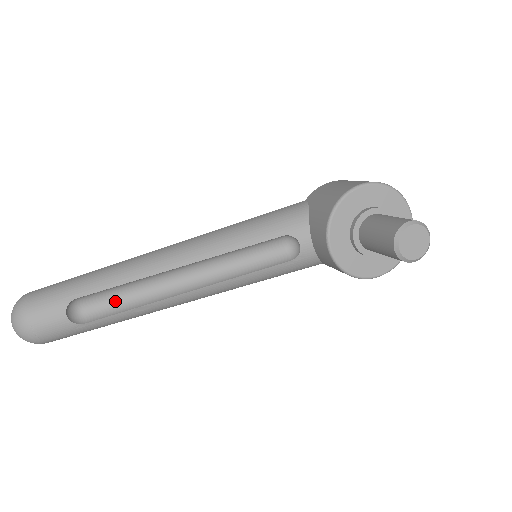
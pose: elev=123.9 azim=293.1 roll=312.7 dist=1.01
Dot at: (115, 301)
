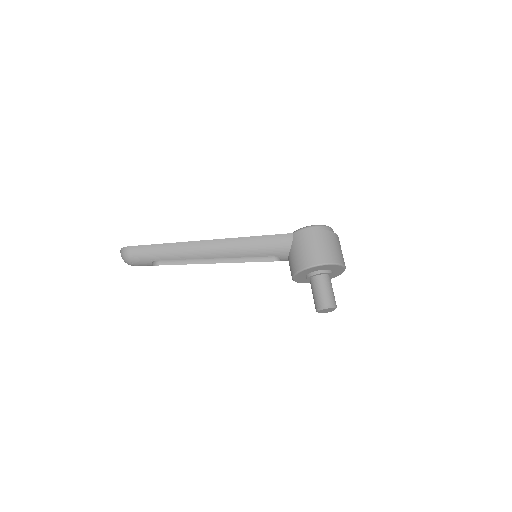
Dot at: occluded
